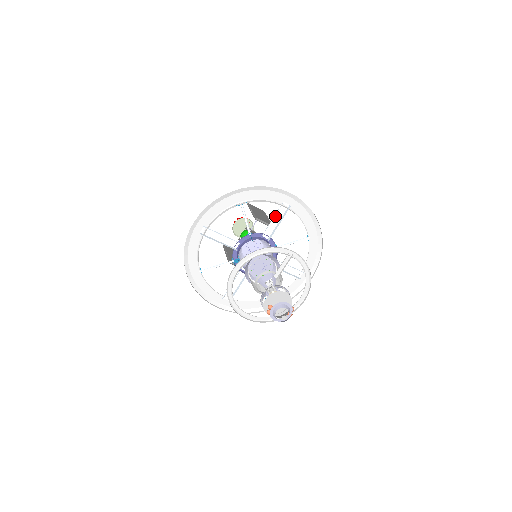
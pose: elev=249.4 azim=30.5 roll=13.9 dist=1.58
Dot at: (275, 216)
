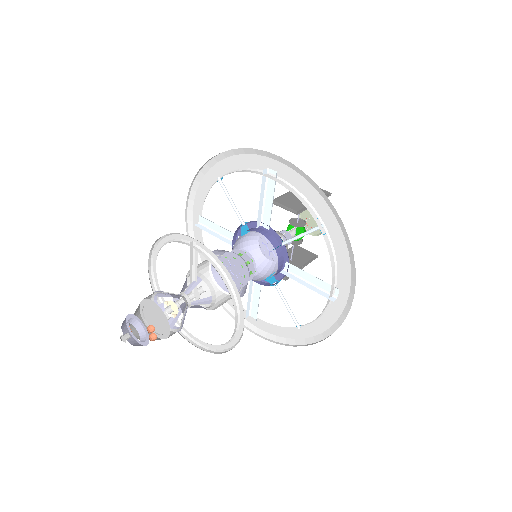
Dot at: (267, 193)
